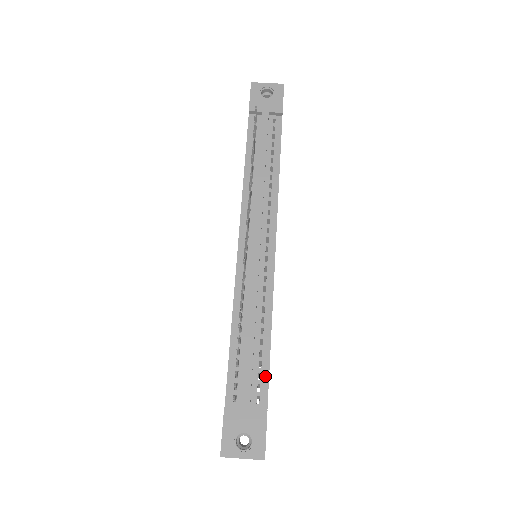
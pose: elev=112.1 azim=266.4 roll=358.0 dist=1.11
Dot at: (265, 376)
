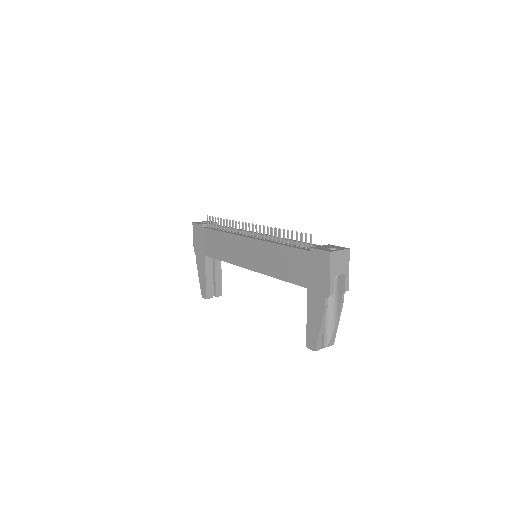
Dot at: occluded
